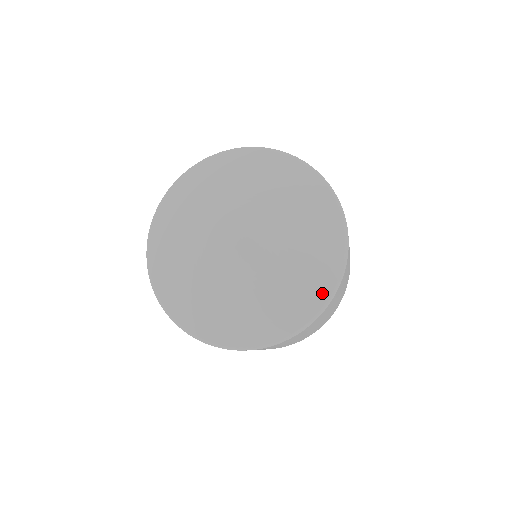
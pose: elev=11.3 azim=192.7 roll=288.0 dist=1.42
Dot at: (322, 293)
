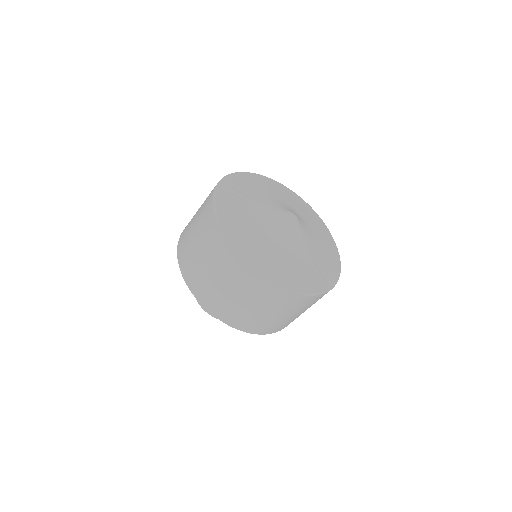
Dot at: (324, 284)
